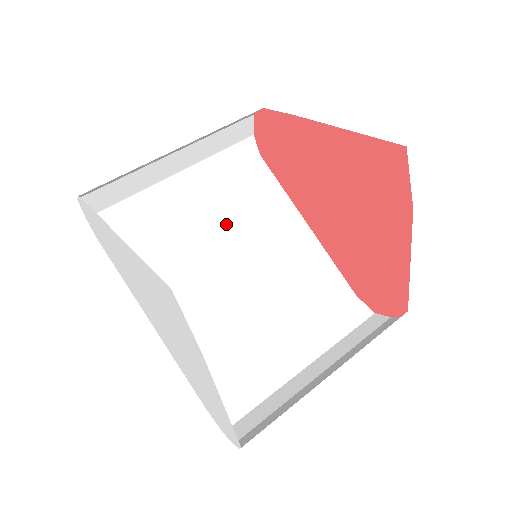
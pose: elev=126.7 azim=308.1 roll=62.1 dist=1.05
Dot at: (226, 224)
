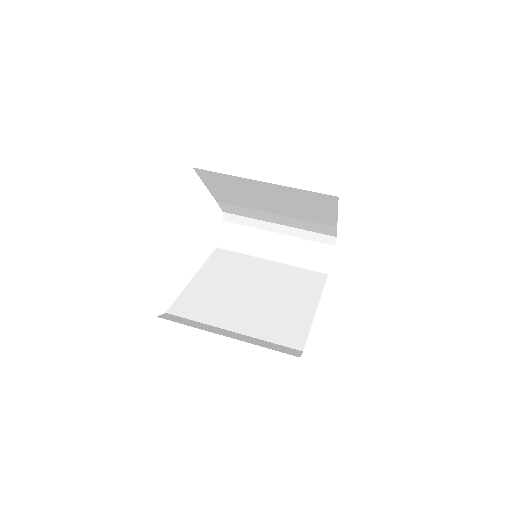
Dot at: (274, 279)
